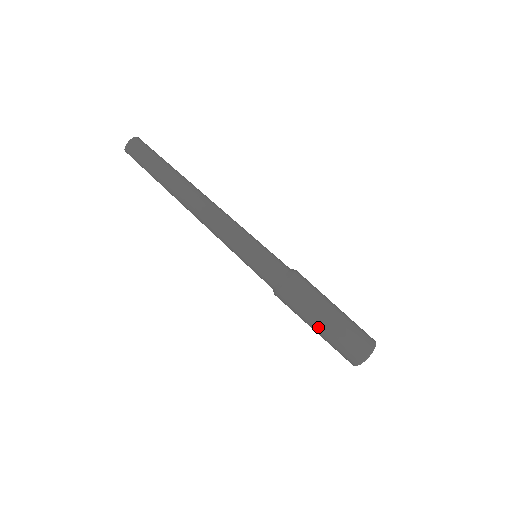
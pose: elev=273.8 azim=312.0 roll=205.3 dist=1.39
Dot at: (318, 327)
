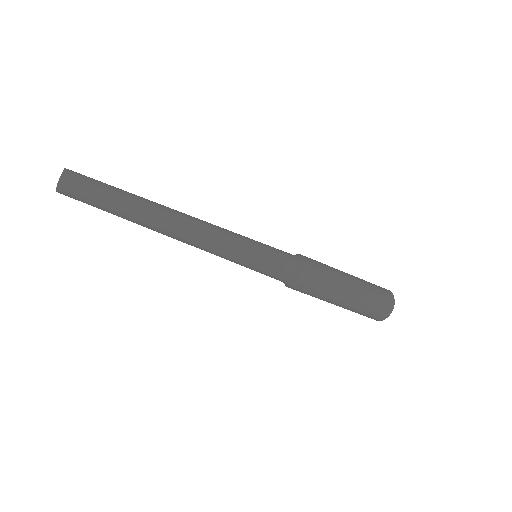
Dot at: (344, 300)
